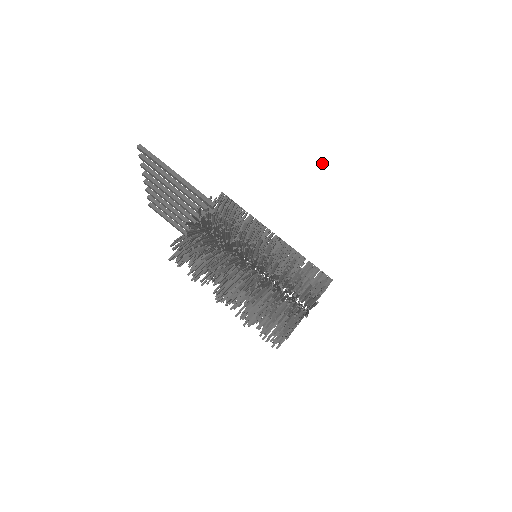
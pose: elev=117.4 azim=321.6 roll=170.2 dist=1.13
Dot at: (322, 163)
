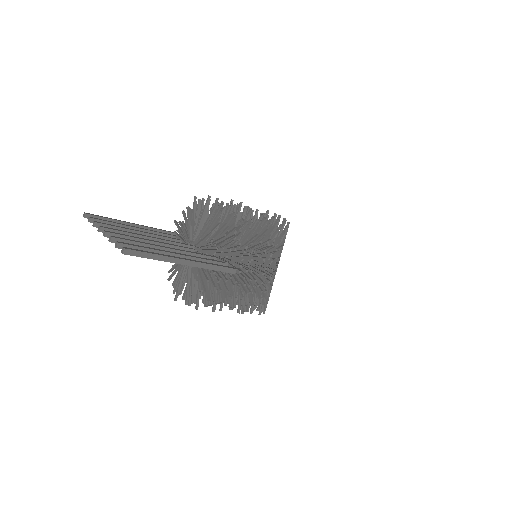
Dot at: (376, 248)
